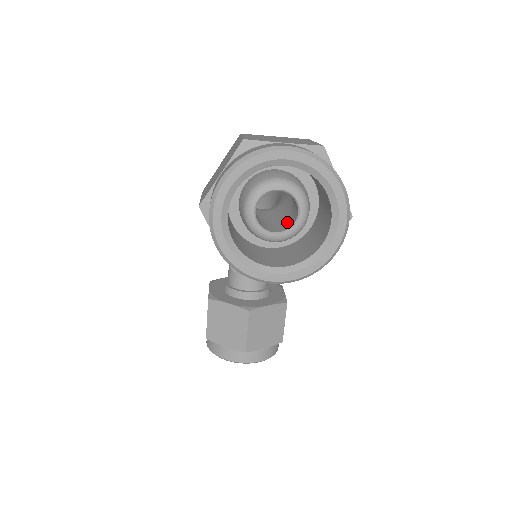
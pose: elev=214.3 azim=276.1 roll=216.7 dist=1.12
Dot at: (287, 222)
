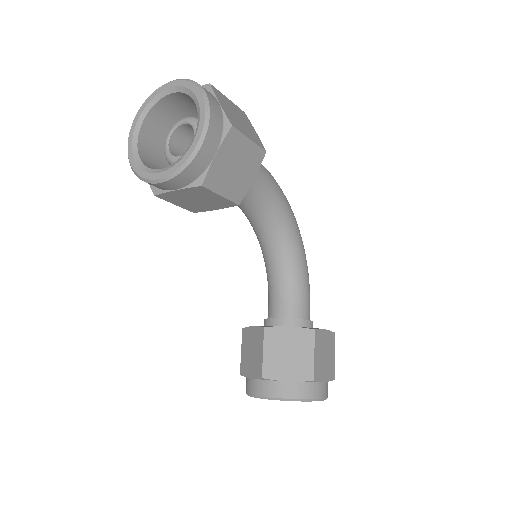
Dot at: occluded
